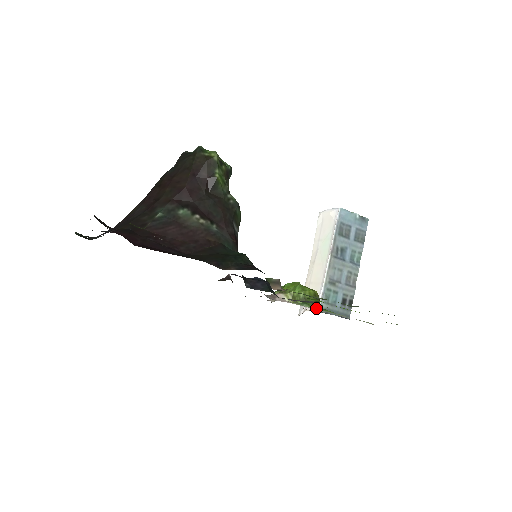
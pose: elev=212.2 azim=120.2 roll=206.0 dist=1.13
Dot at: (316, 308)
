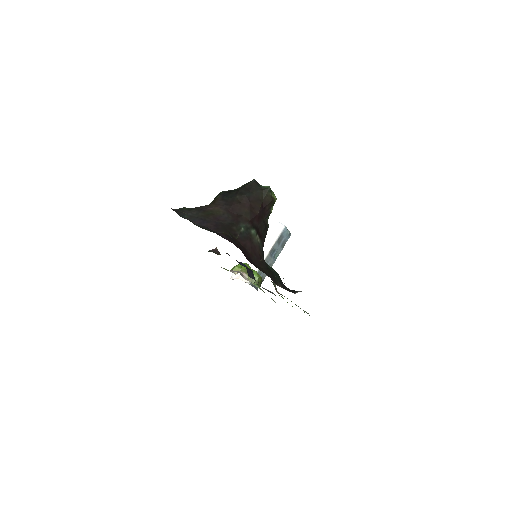
Dot at: (262, 290)
